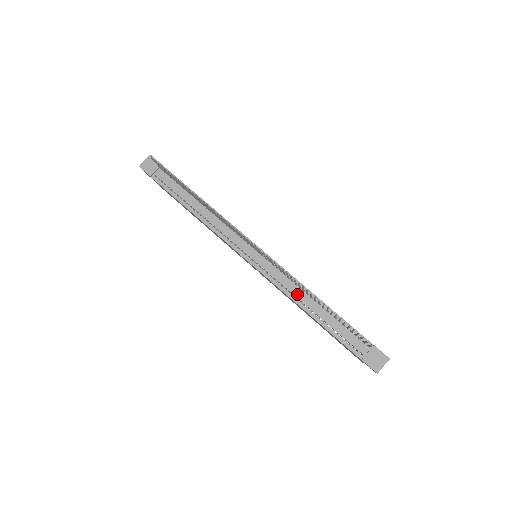
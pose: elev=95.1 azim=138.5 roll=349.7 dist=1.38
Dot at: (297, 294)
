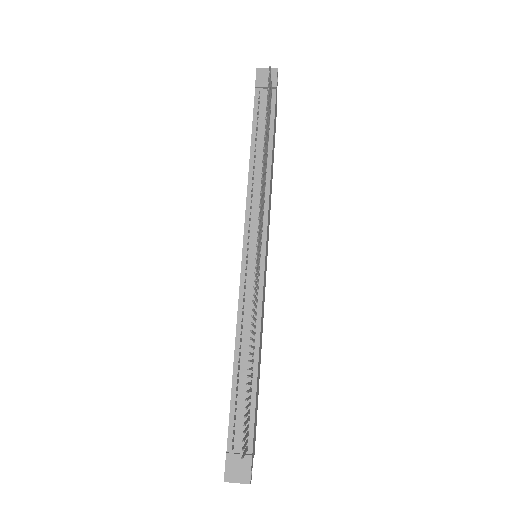
Dot at: (246, 329)
